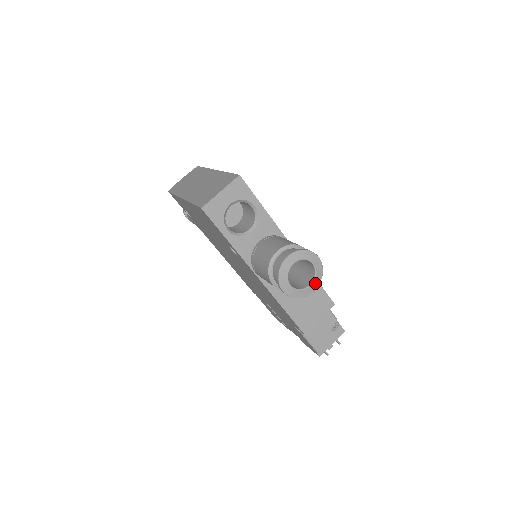
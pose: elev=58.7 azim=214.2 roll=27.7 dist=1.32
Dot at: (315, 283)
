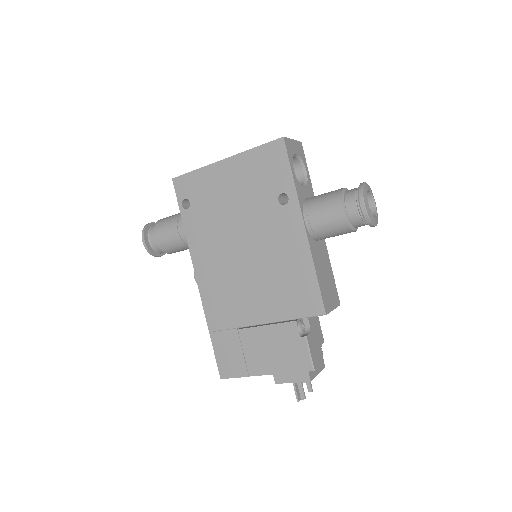
Dot at: (376, 220)
